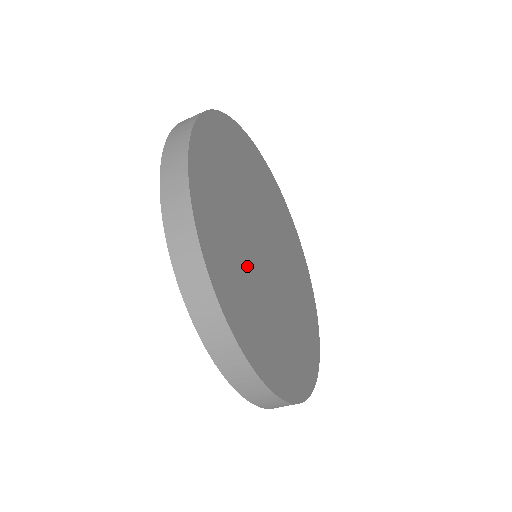
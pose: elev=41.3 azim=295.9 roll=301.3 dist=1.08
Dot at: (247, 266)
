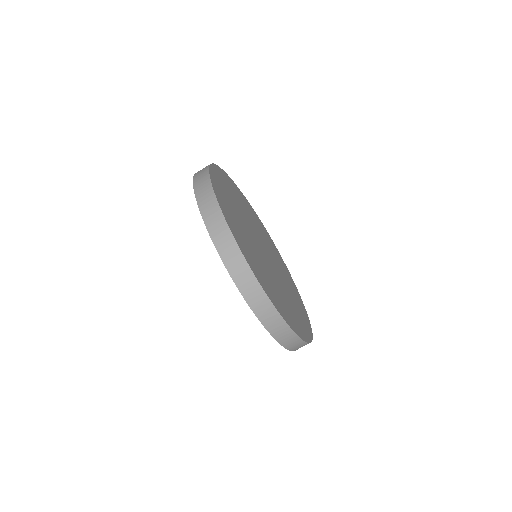
Dot at: (252, 246)
